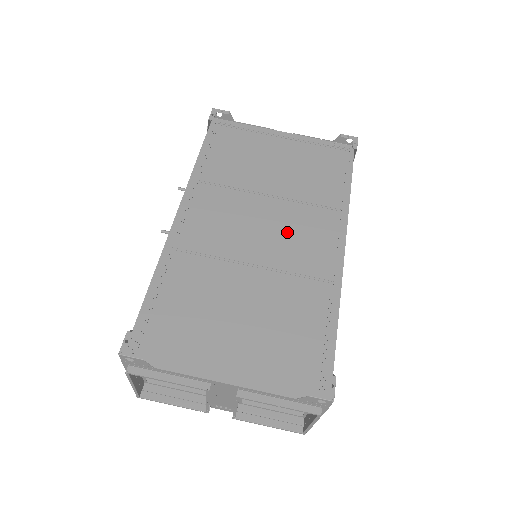
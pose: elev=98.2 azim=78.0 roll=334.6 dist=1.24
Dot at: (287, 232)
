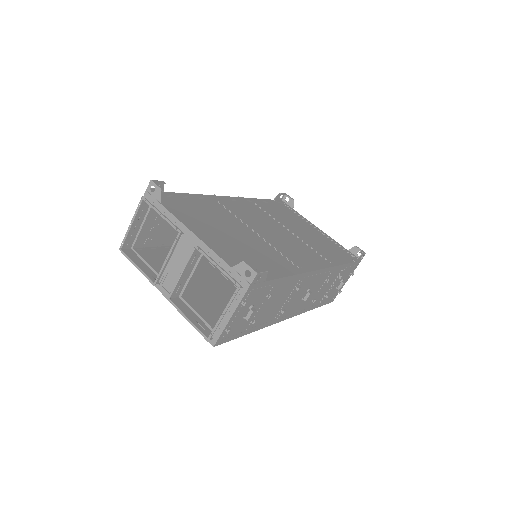
Dot at: (288, 242)
